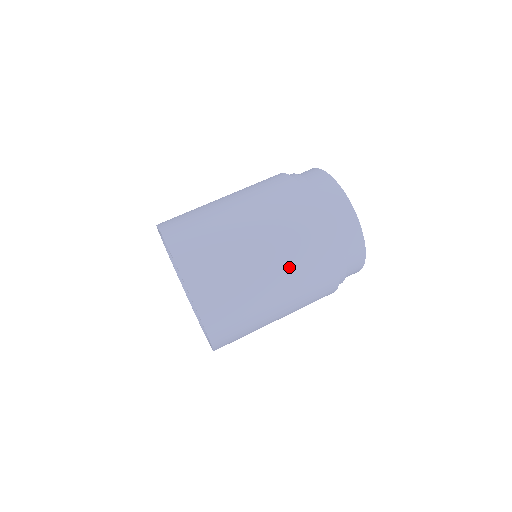
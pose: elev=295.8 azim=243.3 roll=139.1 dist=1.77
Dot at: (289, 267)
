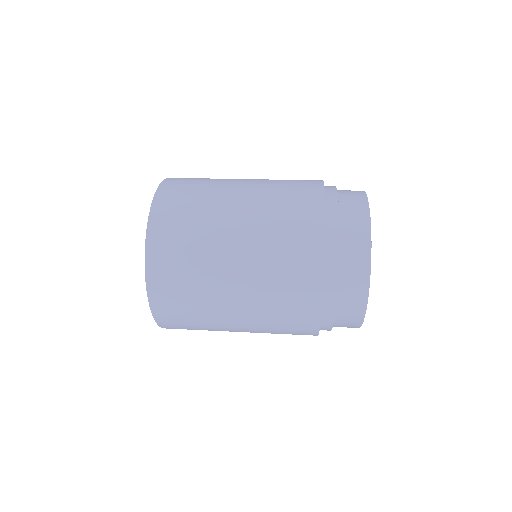
Dot at: occluded
